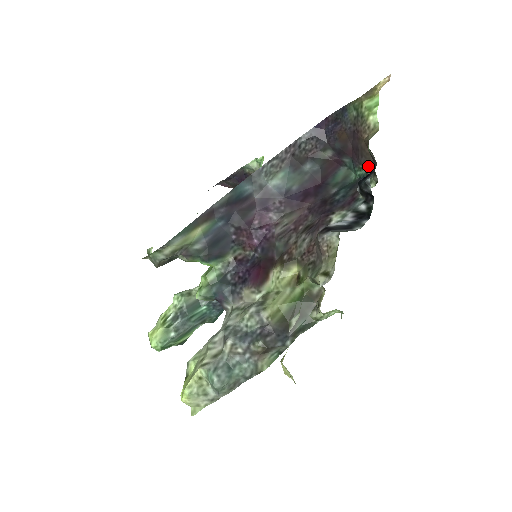
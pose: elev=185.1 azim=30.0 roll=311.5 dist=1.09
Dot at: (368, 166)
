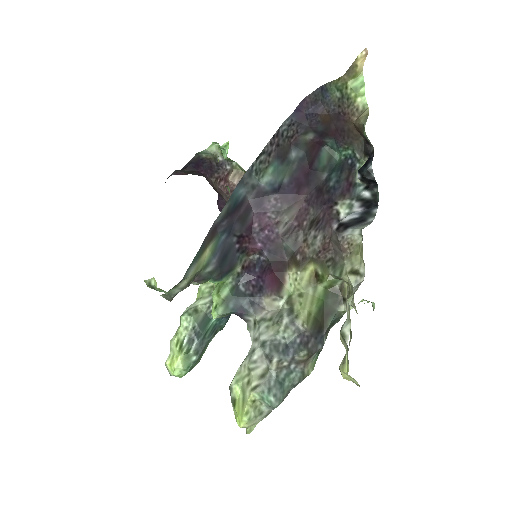
Dot at: (355, 146)
